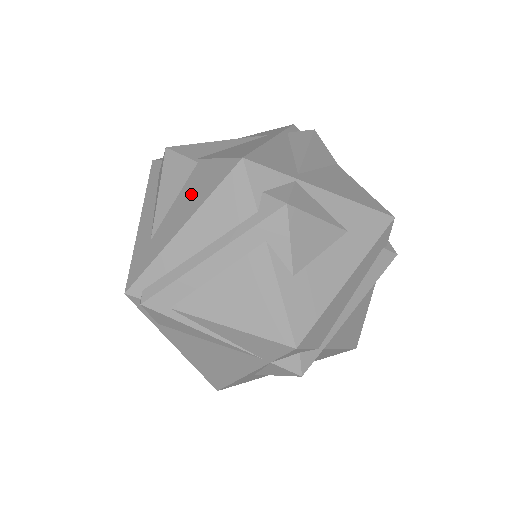
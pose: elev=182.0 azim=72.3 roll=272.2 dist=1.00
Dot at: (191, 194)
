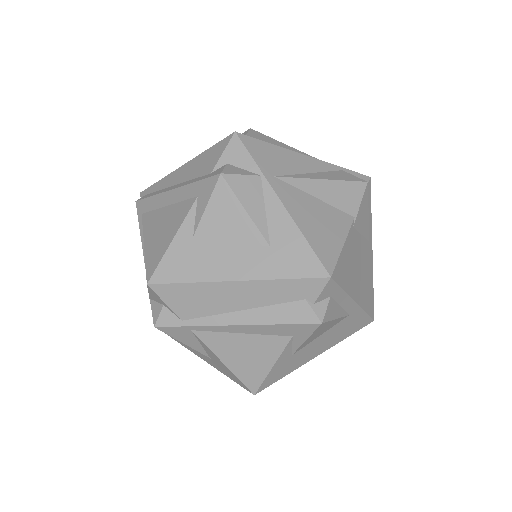
Dot at: occluded
